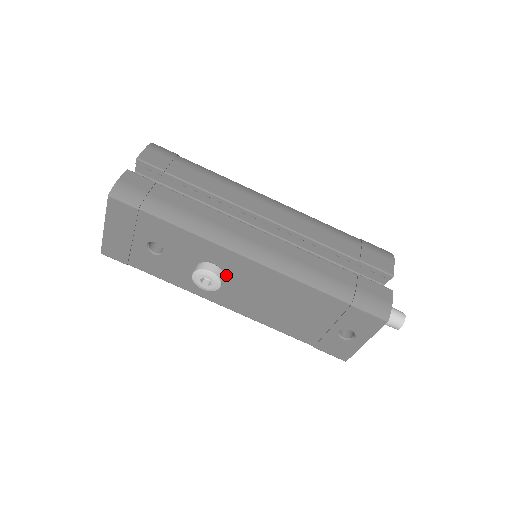
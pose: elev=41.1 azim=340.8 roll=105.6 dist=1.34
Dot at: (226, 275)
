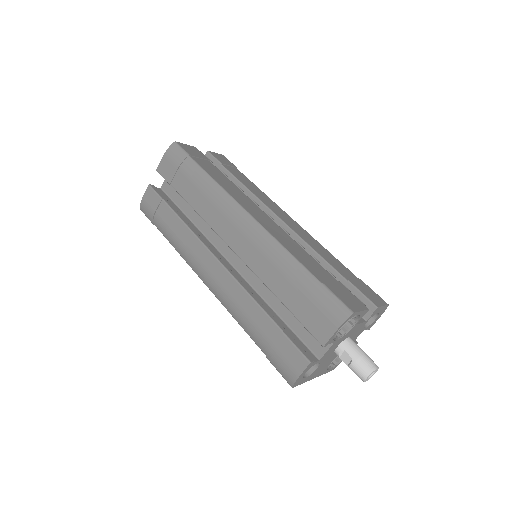
Dot at: occluded
